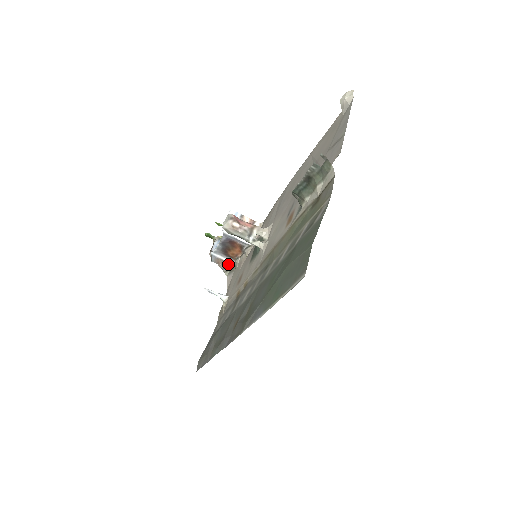
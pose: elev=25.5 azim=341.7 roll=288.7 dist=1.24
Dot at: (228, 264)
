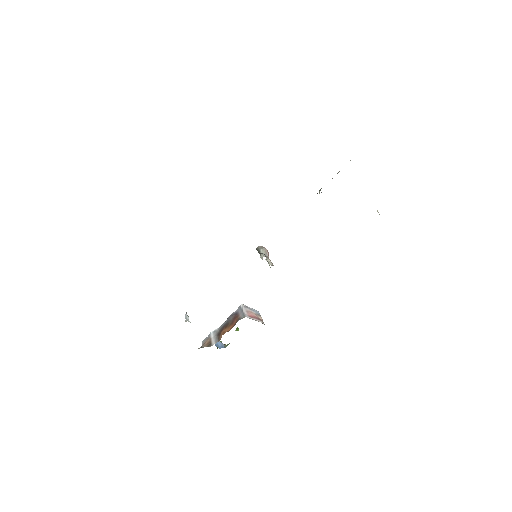
Dot at: (210, 344)
